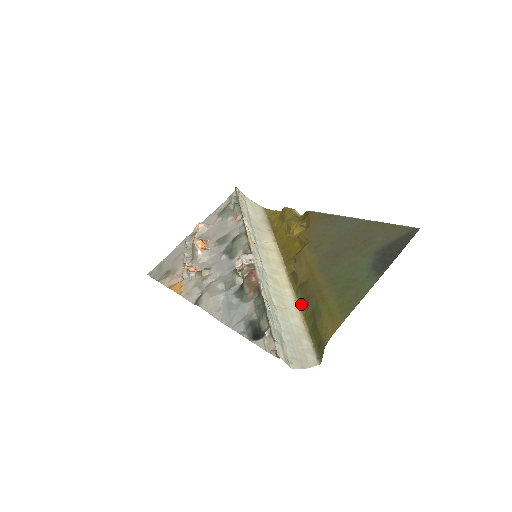
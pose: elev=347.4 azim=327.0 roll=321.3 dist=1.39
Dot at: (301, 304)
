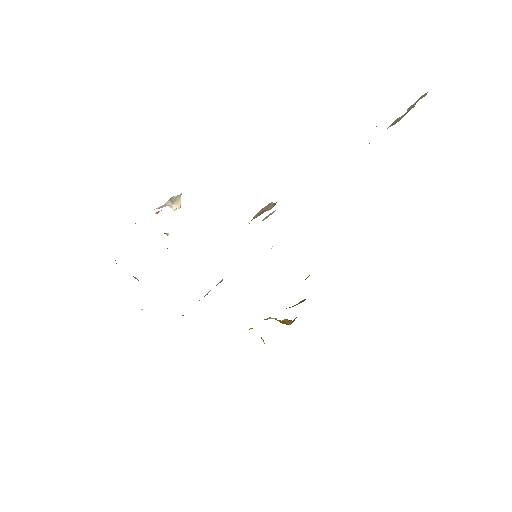
Dot at: occluded
